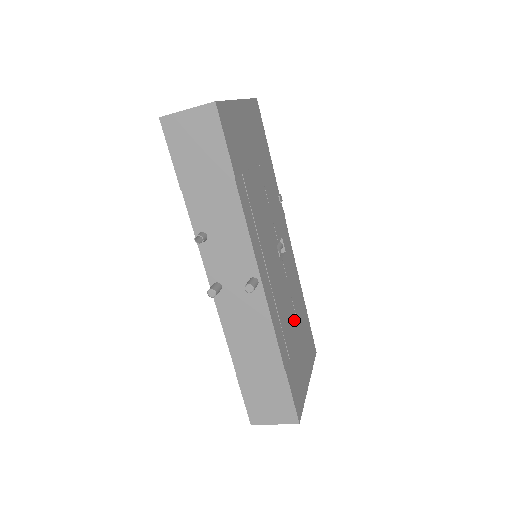
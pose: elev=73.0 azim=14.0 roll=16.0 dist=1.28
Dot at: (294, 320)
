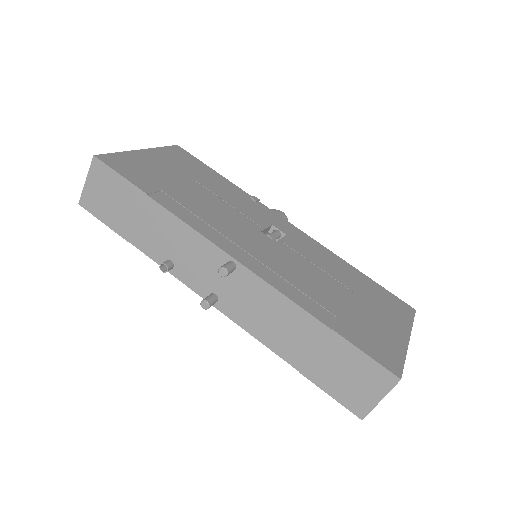
Dot at: (335, 285)
